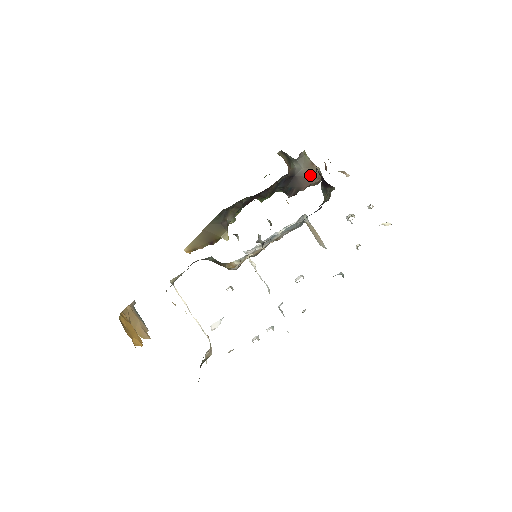
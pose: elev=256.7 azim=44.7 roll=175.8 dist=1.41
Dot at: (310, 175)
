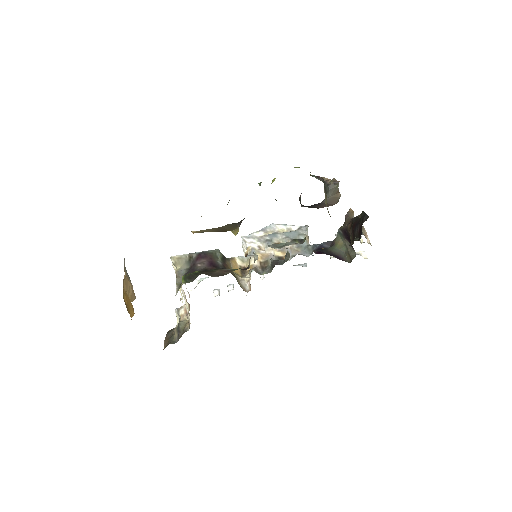
Dot at: (332, 202)
